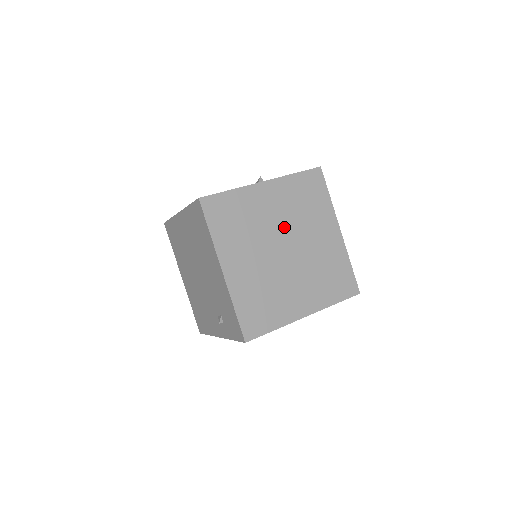
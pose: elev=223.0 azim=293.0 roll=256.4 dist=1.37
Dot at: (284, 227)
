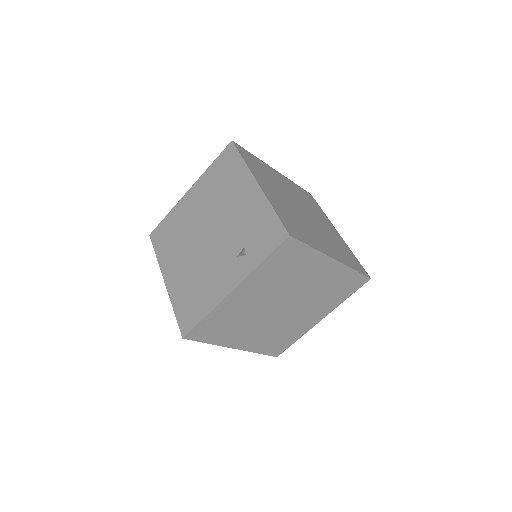
Dot at: (297, 200)
